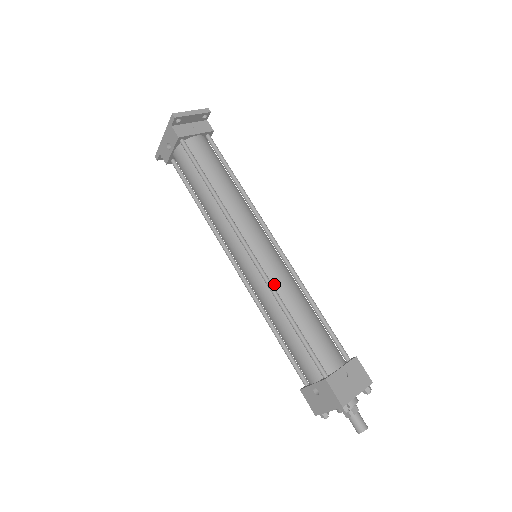
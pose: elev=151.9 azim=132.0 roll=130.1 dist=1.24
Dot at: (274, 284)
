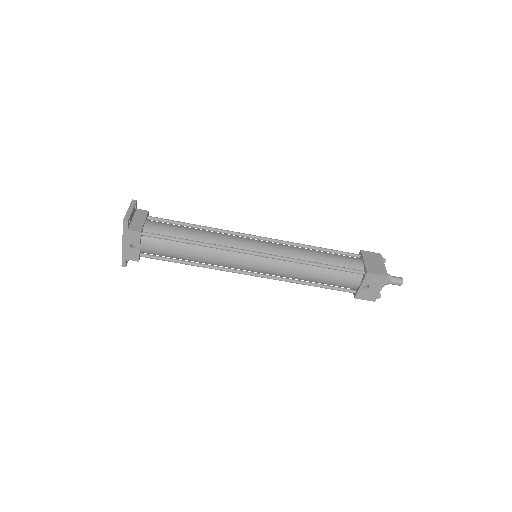
Dot at: (288, 257)
